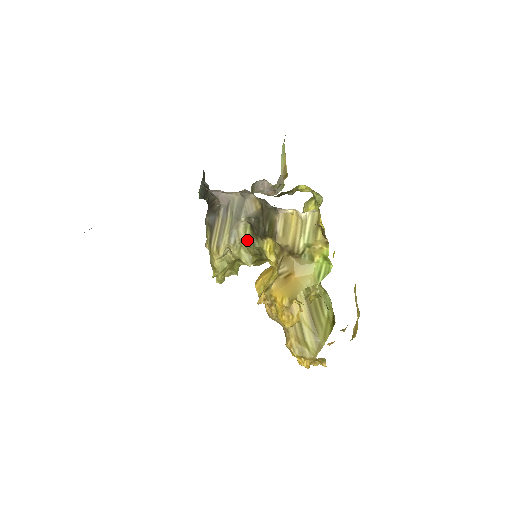
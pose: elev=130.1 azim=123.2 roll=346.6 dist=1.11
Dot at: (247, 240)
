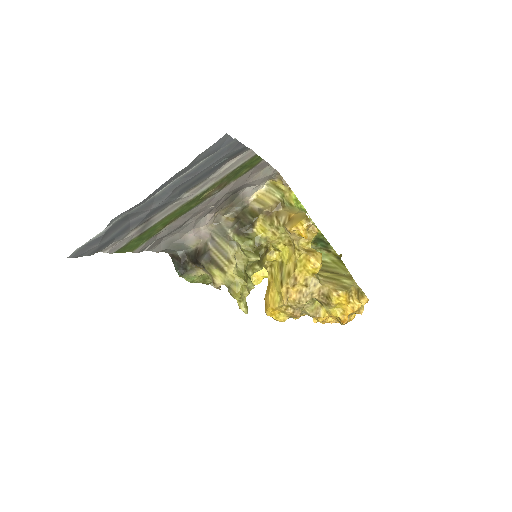
Dot at: (243, 243)
